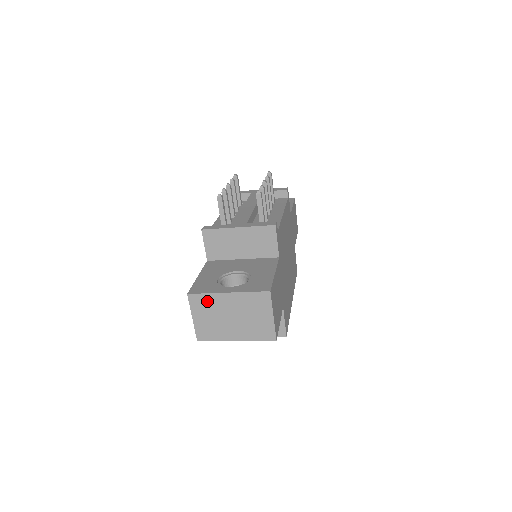
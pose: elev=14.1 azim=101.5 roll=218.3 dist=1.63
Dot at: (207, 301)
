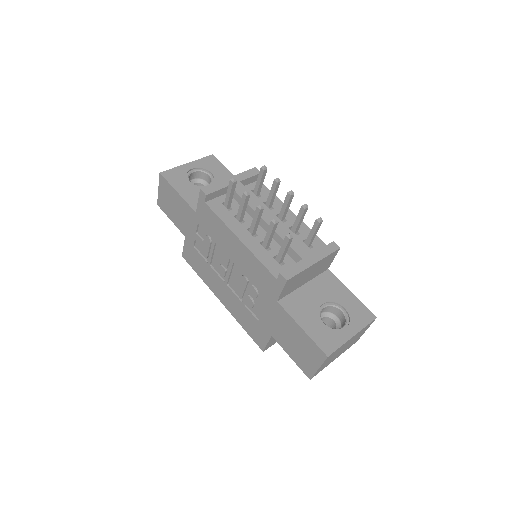
Dot at: (337, 351)
